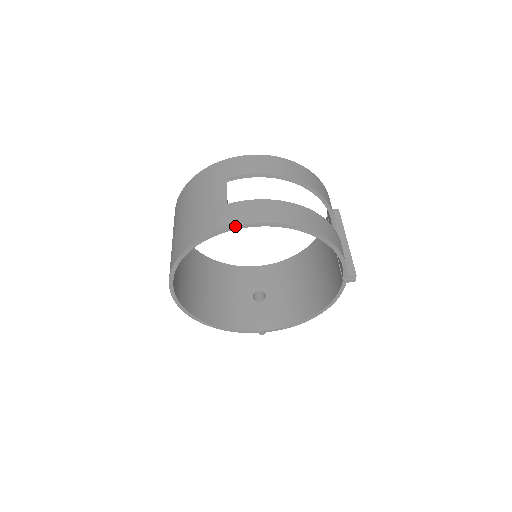
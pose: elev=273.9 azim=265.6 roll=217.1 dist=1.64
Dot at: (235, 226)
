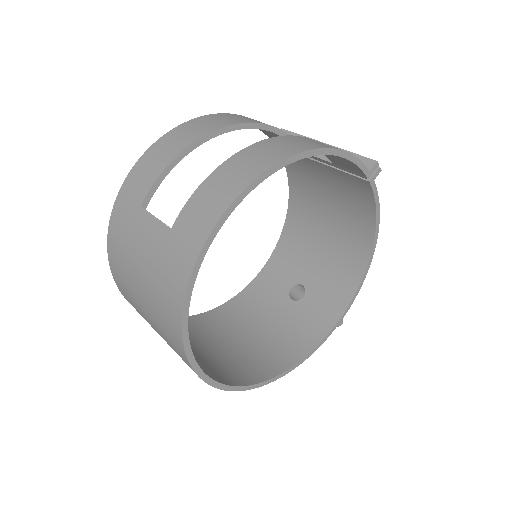
Dot at: (207, 239)
